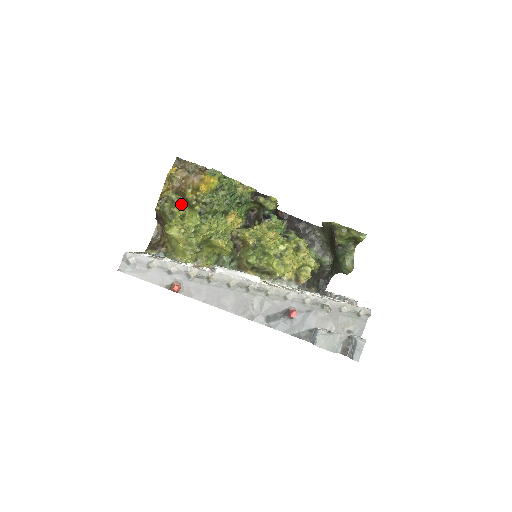
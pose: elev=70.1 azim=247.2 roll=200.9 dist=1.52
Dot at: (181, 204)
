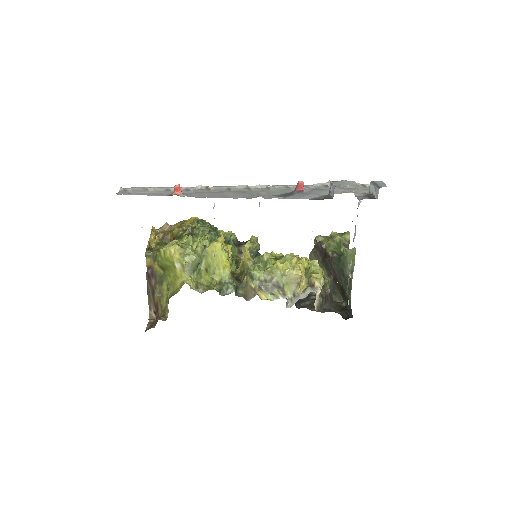
Dot at: occluded
